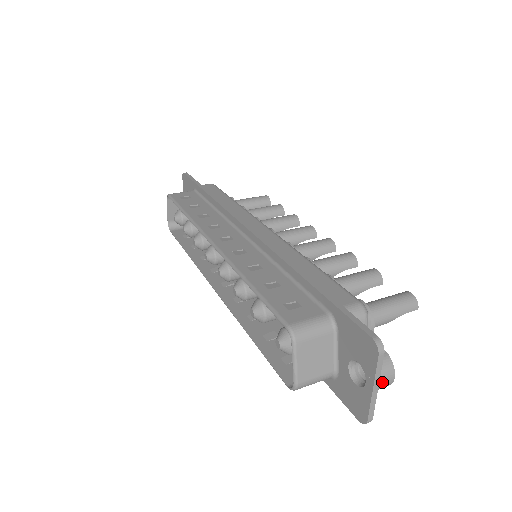
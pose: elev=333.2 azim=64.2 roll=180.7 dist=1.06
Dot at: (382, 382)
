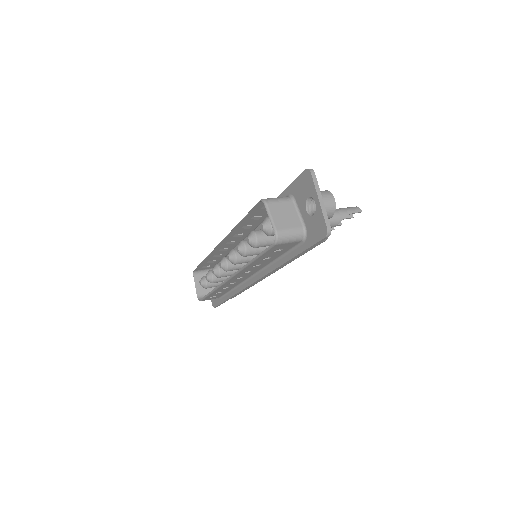
Dot at: (326, 199)
